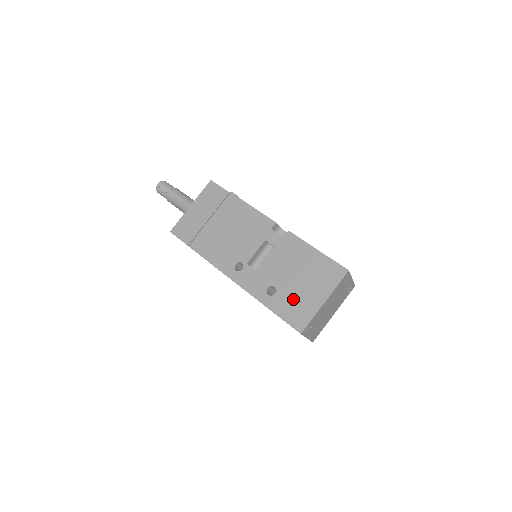
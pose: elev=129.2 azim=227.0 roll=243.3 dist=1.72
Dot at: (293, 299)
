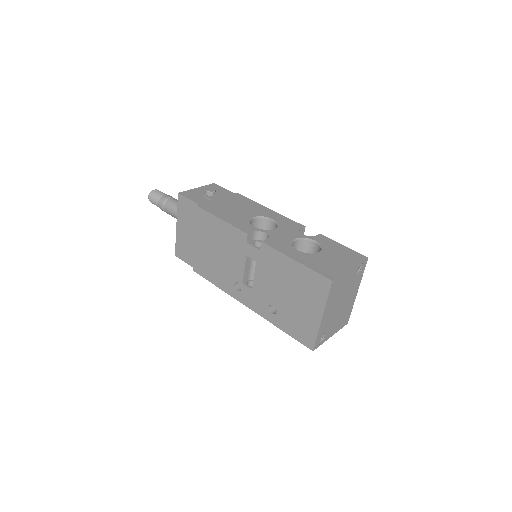
Dot at: (293, 317)
